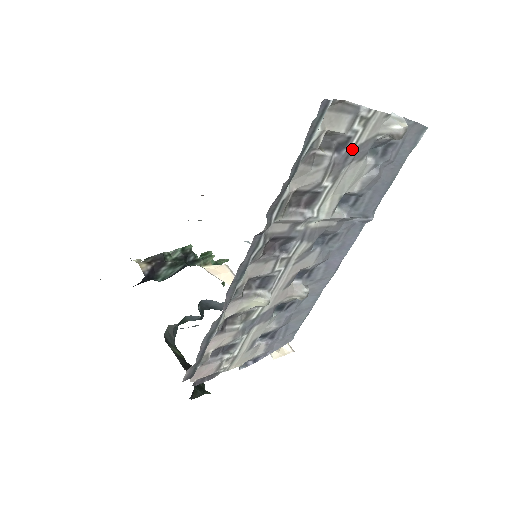
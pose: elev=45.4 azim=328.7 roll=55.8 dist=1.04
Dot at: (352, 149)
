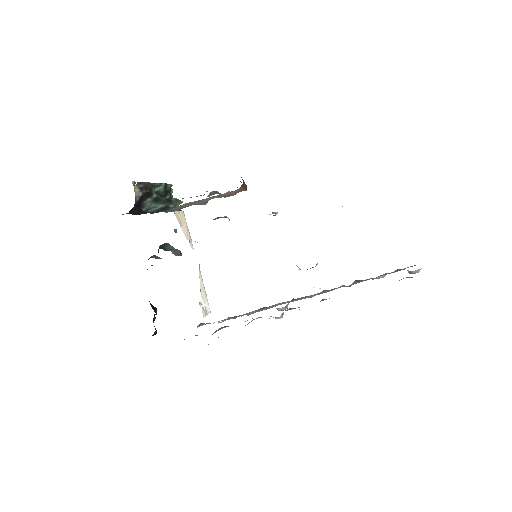
Dot at: occluded
